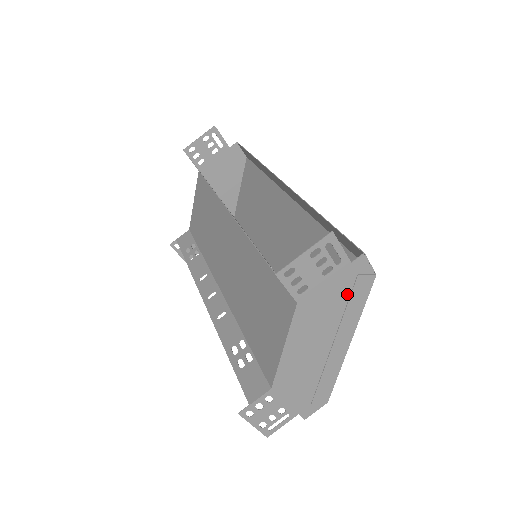
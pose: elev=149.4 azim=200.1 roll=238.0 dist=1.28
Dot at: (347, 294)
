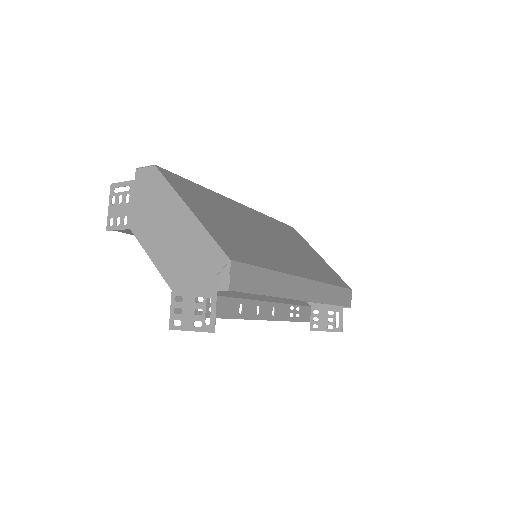
Dot at: (152, 192)
